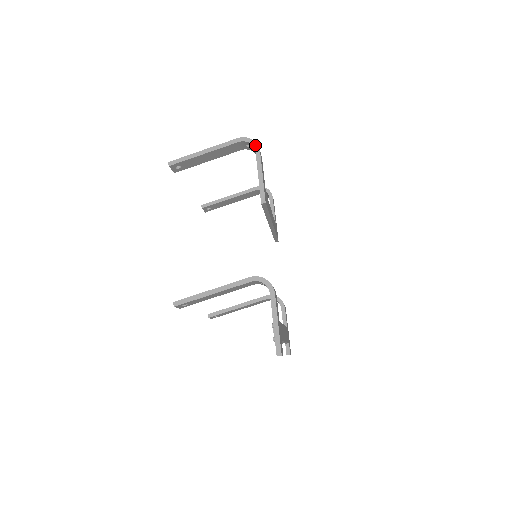
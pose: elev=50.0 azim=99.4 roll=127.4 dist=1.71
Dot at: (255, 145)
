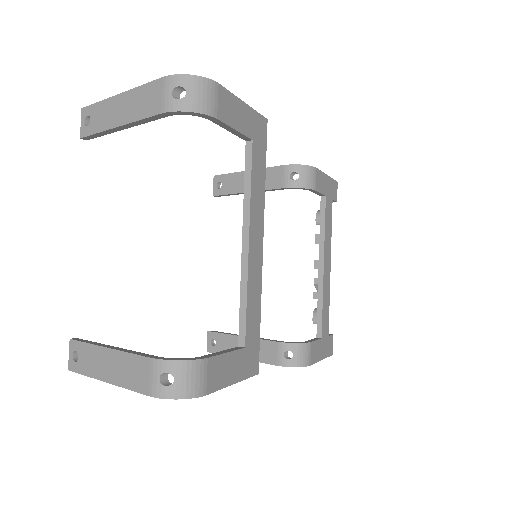
Dot at: (191, 397)
